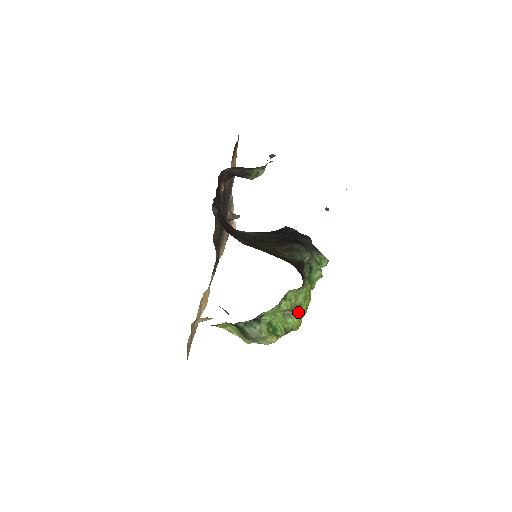
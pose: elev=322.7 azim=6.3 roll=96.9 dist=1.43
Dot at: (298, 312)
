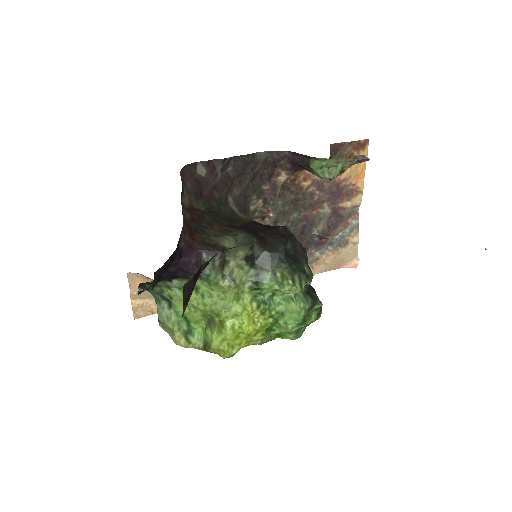
Dot at: (218, 325)
